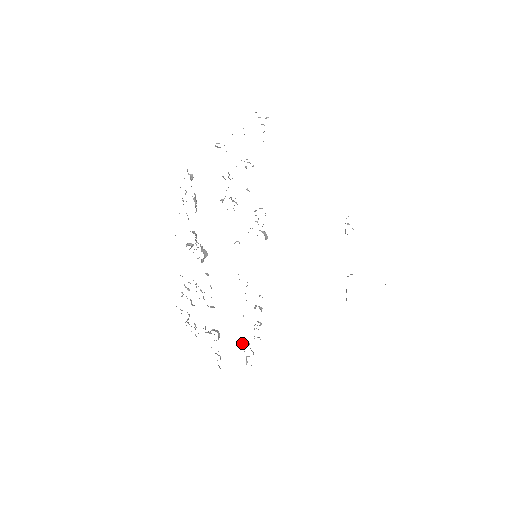
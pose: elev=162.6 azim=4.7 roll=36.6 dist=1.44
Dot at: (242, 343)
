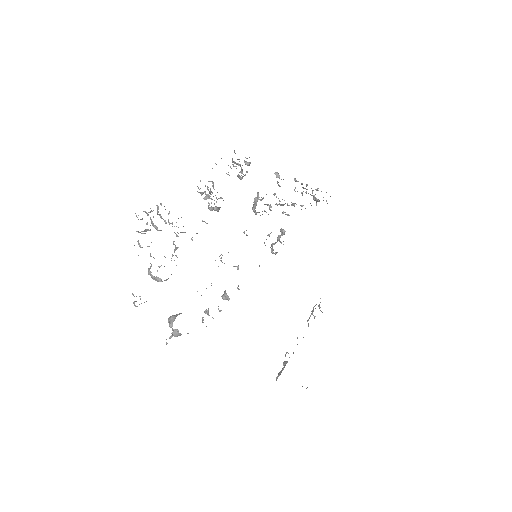
Dot at: occluded
